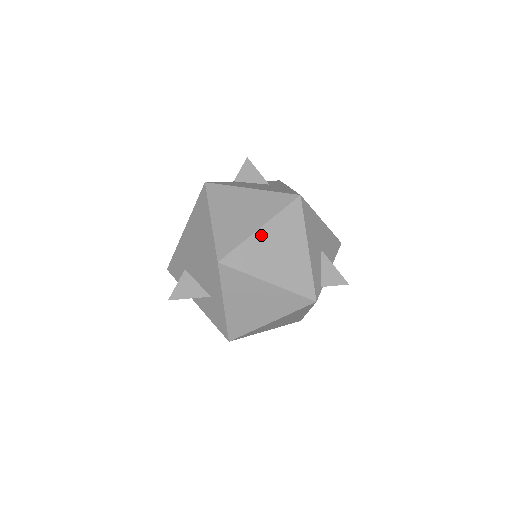
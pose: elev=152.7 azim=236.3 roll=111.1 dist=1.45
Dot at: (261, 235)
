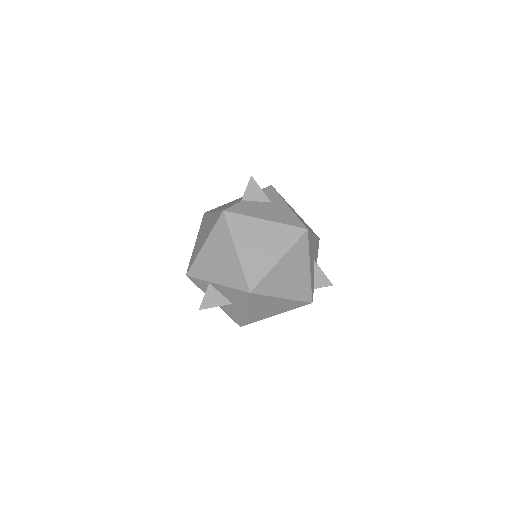
Dot at: (280, 266)
